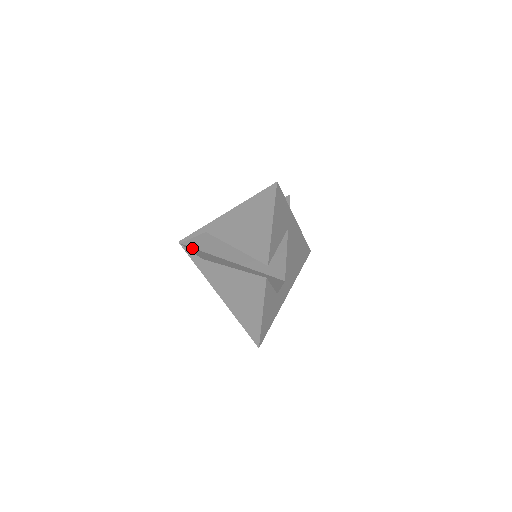
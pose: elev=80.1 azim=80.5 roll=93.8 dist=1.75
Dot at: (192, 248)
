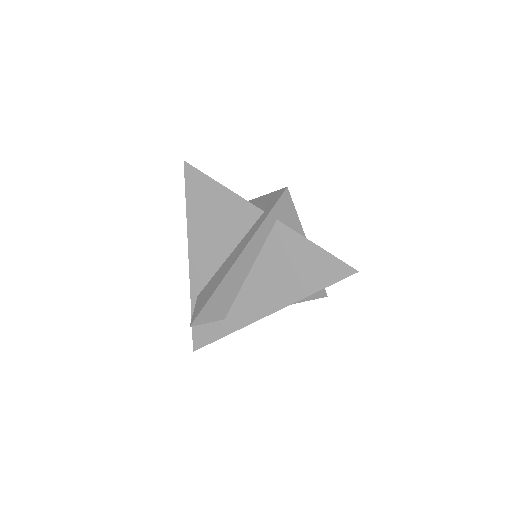
Dot at: (202, 311)
